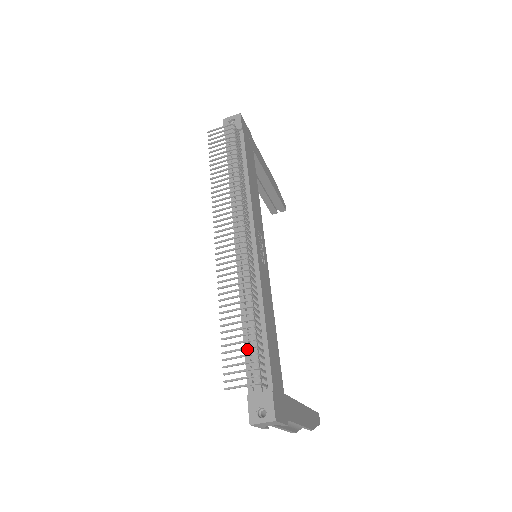
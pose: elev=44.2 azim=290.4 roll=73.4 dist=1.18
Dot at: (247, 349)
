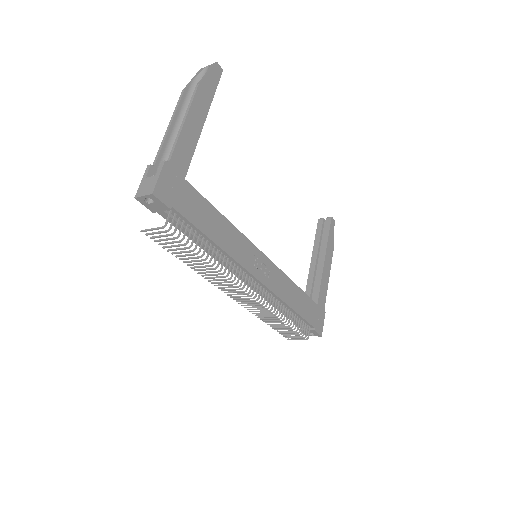
Dot at: (288, 317)
